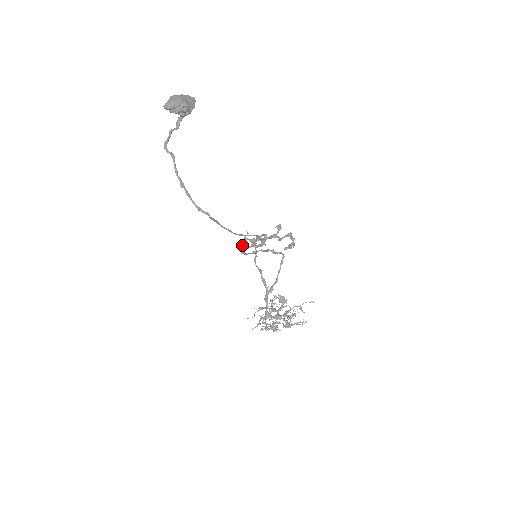
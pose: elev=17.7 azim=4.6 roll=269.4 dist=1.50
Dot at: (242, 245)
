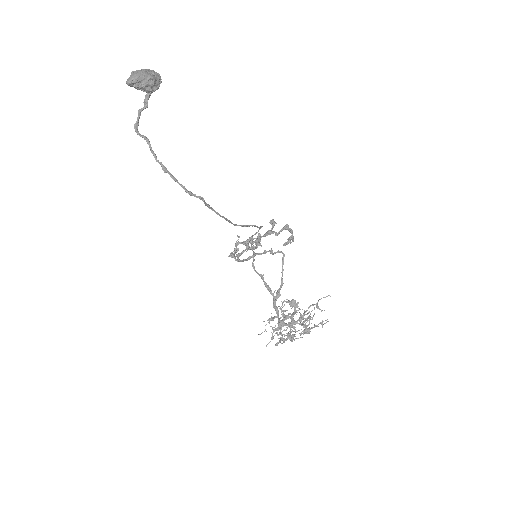
Dot at: (234, 252)
